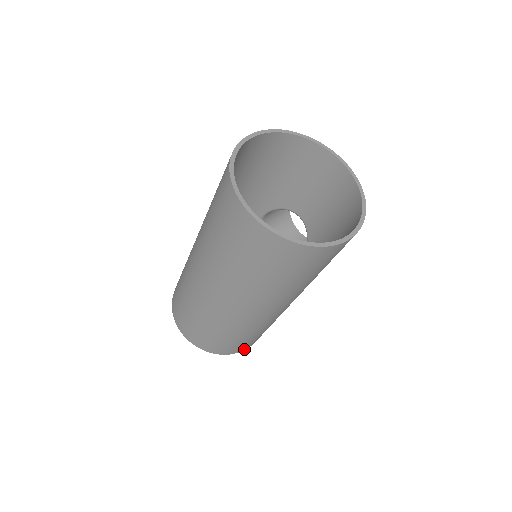
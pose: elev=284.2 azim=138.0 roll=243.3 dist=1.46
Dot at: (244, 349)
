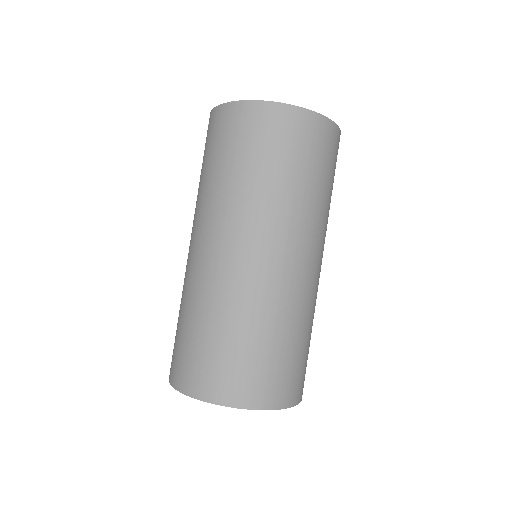
Dot at: (300, 398)
